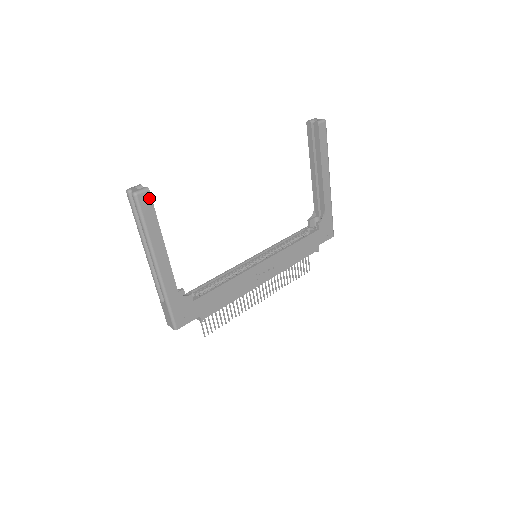
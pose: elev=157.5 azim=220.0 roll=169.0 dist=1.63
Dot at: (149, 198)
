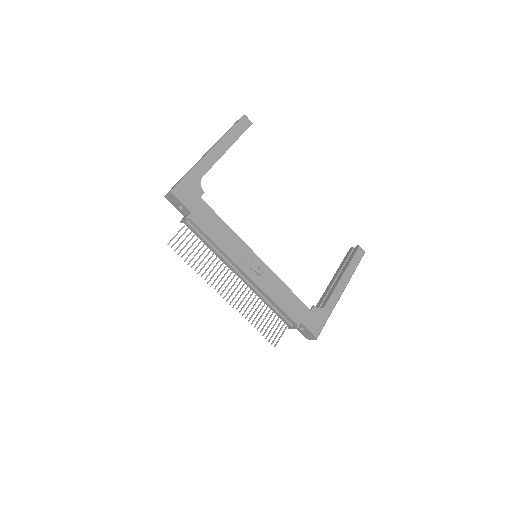
Dot at: (248, 125)
